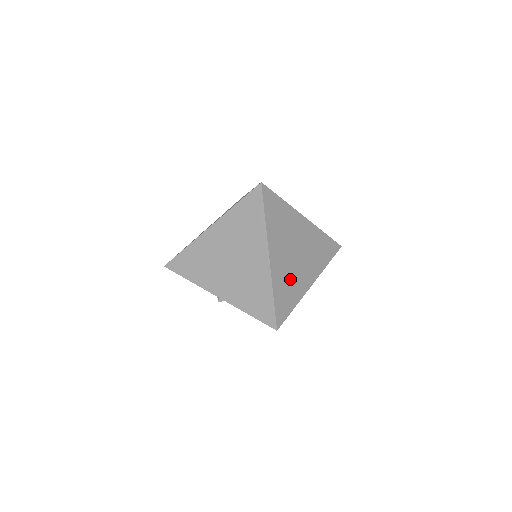
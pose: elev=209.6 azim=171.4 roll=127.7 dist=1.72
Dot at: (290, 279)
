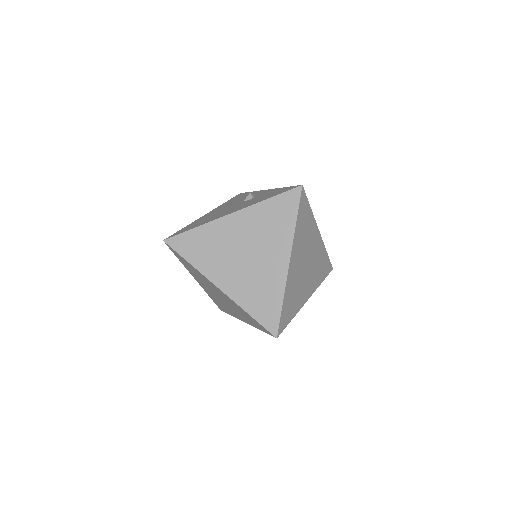
Dot at: (257, 283)
